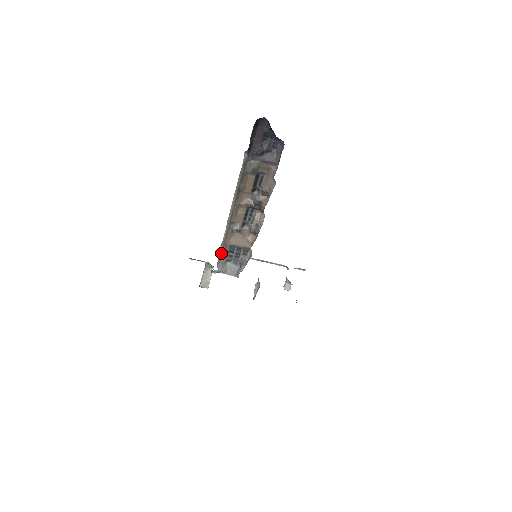
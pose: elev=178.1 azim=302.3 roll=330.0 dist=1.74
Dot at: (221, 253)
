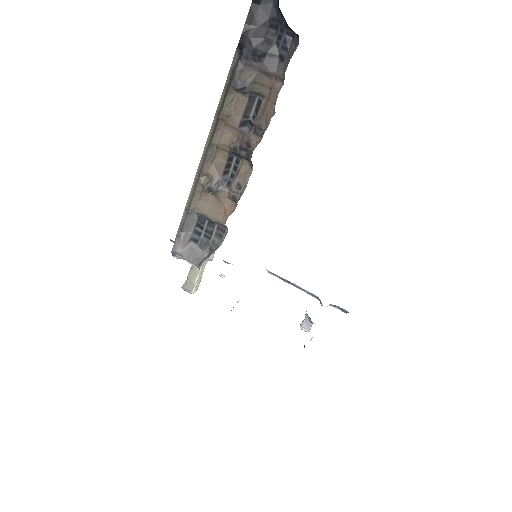
Dot at: (183, 223)
